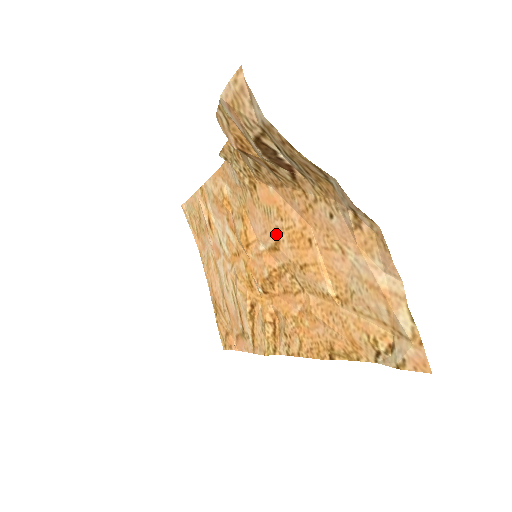
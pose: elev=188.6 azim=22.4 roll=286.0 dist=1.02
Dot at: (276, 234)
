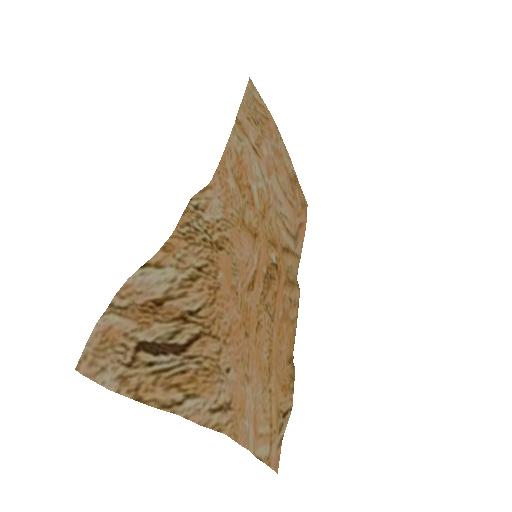
Dot at: (246, 284)
